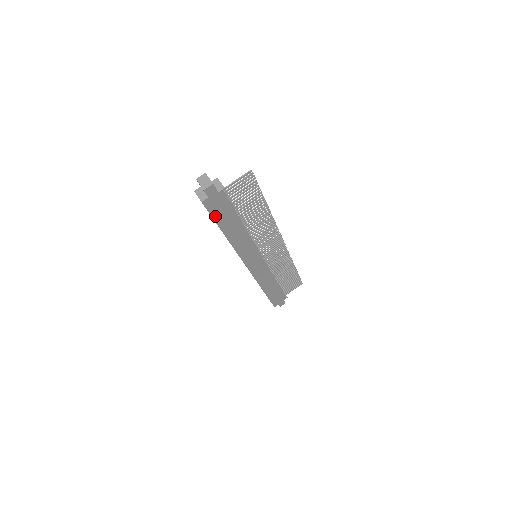
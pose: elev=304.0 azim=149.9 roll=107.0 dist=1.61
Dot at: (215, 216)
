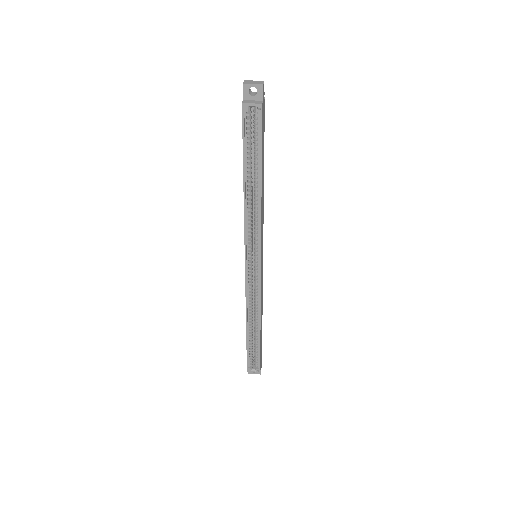
Dot at: (262, 141)
